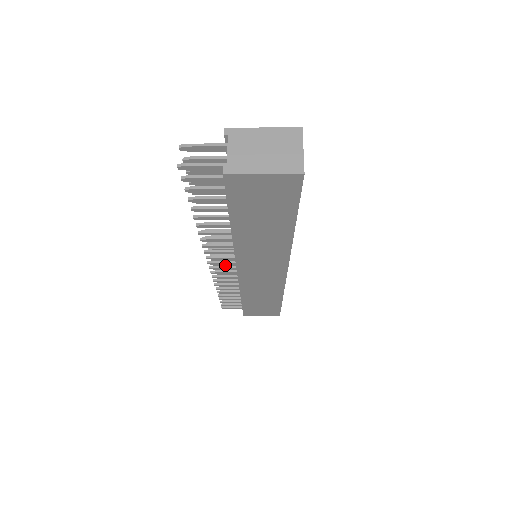
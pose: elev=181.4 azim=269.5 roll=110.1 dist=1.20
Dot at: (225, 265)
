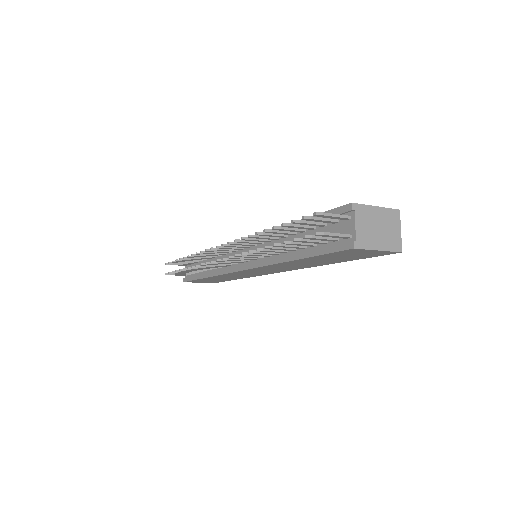
Dot at: (212, 253)
